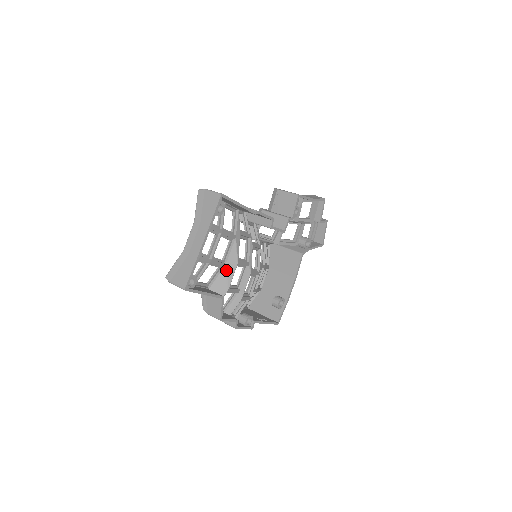
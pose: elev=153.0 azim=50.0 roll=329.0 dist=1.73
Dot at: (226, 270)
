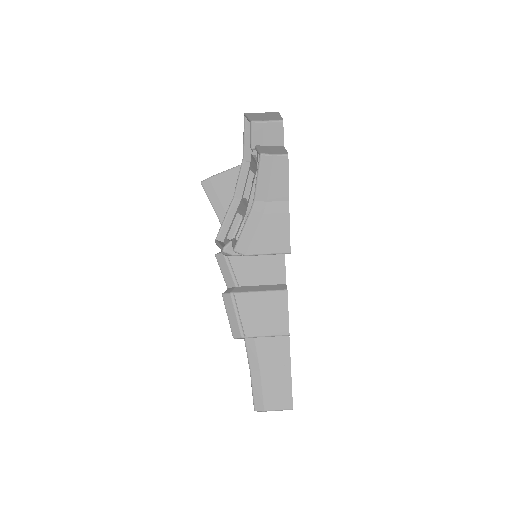
Dot at: occluded
